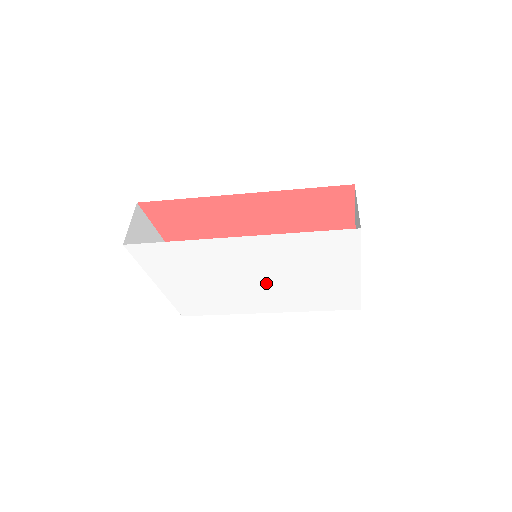
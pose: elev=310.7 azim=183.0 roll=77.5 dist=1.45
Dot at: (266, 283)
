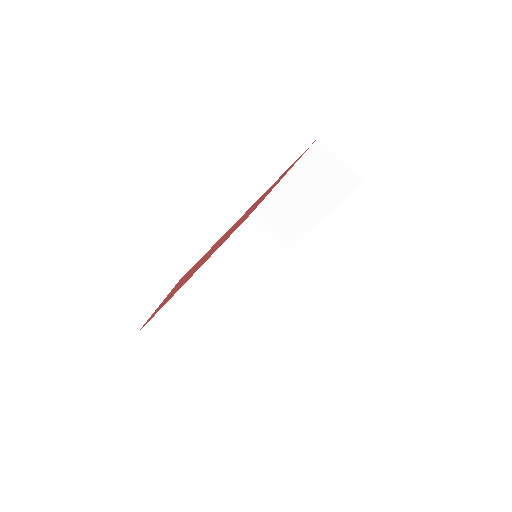
Dot at: occluded
